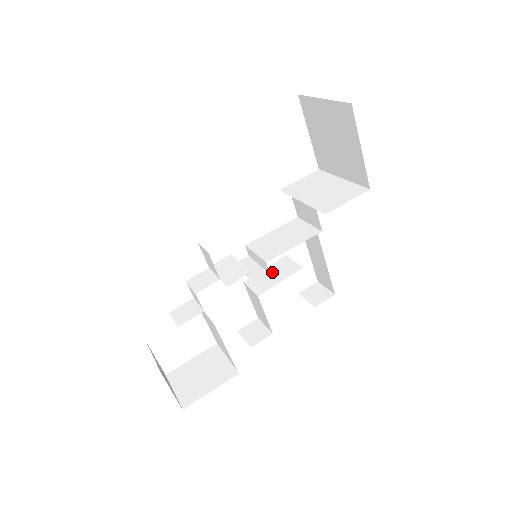
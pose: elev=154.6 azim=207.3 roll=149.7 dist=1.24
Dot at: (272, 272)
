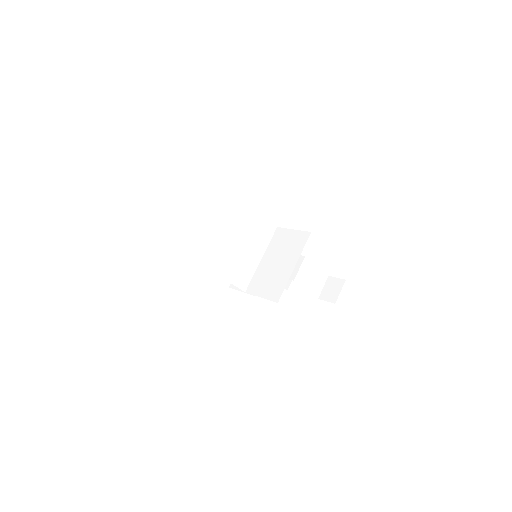
Dot at: occluded
